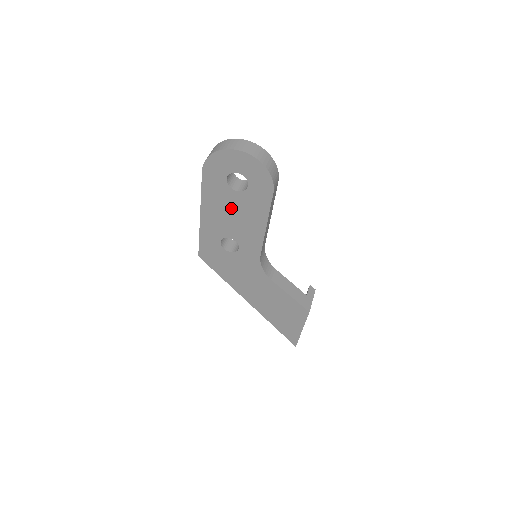
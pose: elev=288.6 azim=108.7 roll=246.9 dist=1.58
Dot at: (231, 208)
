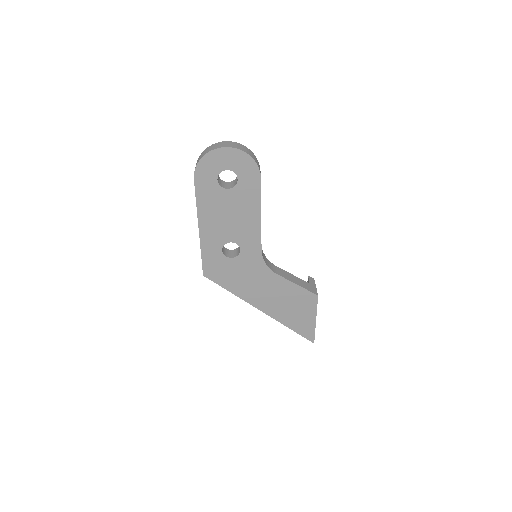
Dot at: (226, 209)
